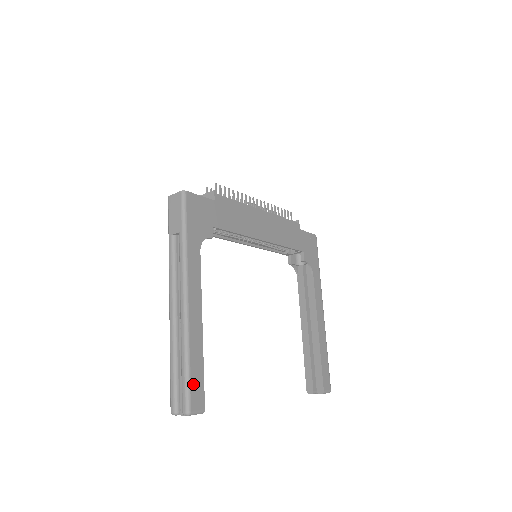
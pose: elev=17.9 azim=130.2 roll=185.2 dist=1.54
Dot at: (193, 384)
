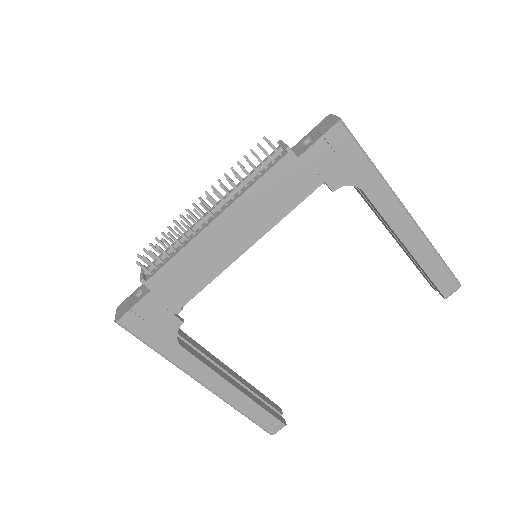
Dot at: (261, 422)
